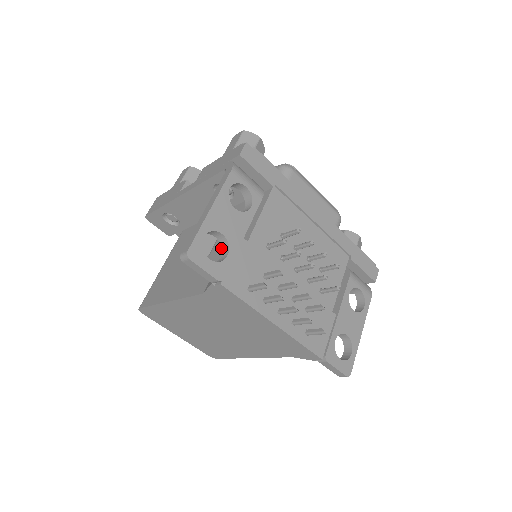
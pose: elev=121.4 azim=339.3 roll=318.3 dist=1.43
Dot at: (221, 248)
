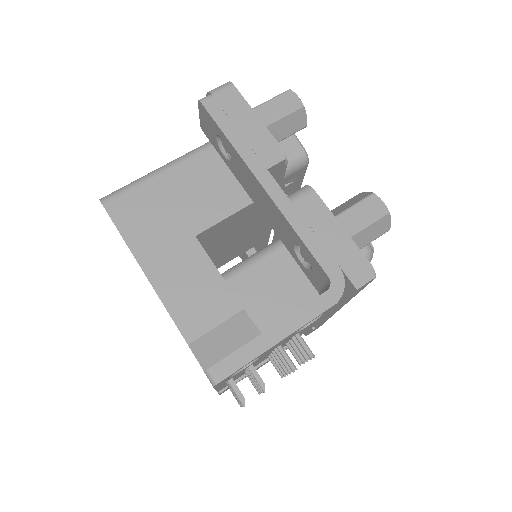
Dot at: occluded
